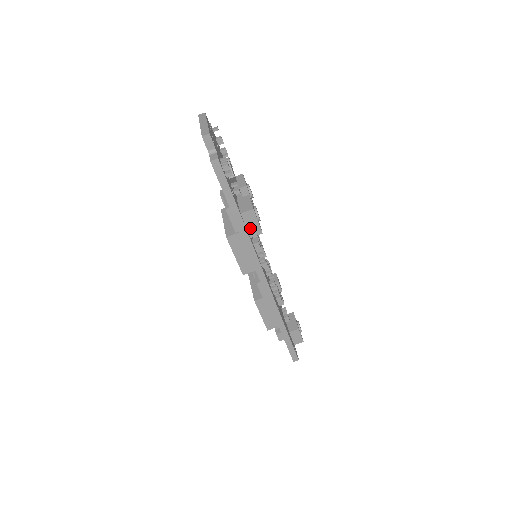
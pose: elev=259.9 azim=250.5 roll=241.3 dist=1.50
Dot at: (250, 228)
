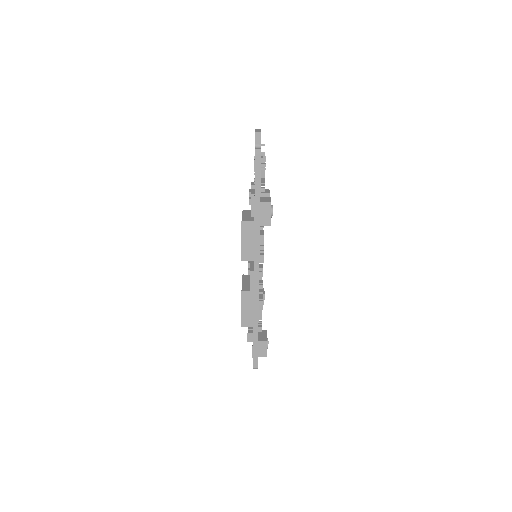
Dot at: (263, 217)
